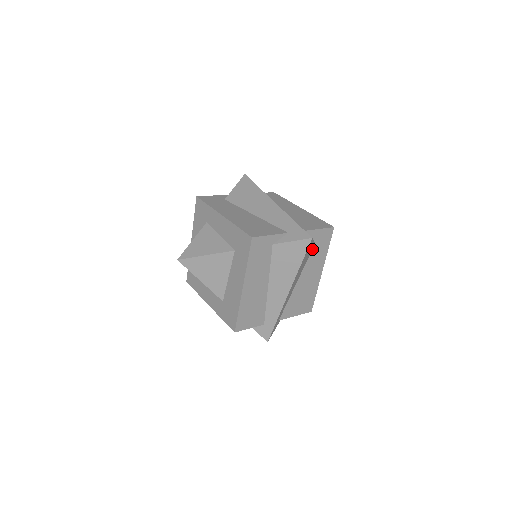
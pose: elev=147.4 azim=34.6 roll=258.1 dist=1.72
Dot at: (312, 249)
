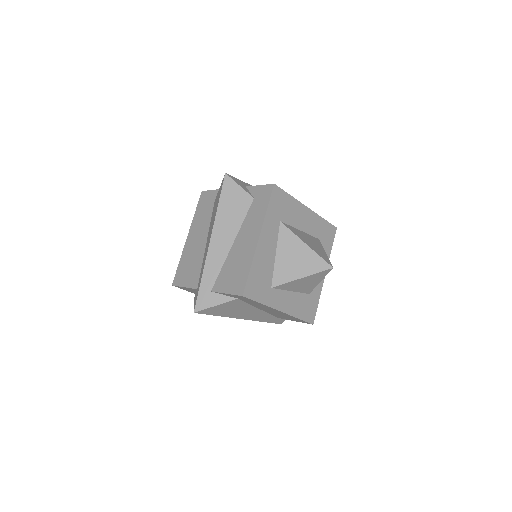
Dot at: (241, 300)
